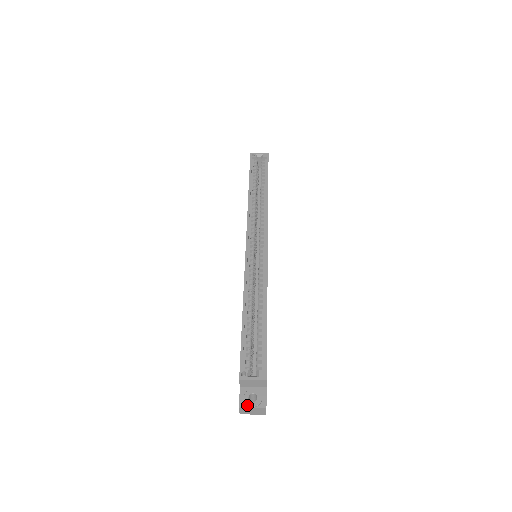
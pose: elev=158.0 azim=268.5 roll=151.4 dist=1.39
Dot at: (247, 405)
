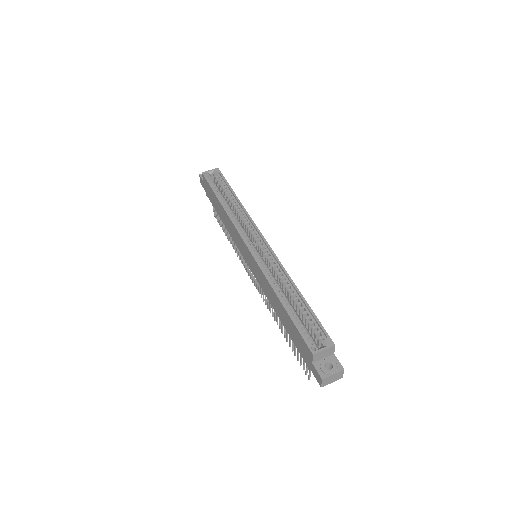
Dot at: (328, 374)
